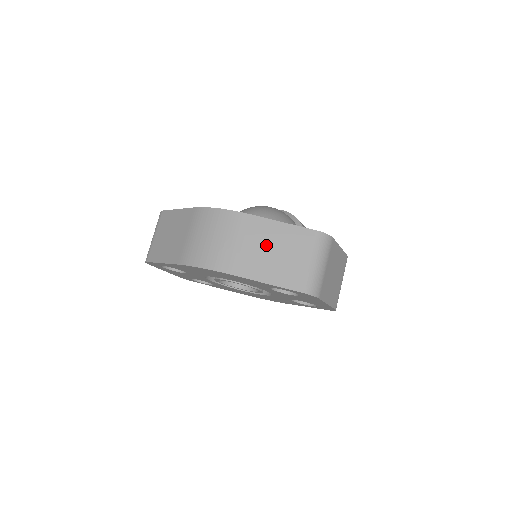
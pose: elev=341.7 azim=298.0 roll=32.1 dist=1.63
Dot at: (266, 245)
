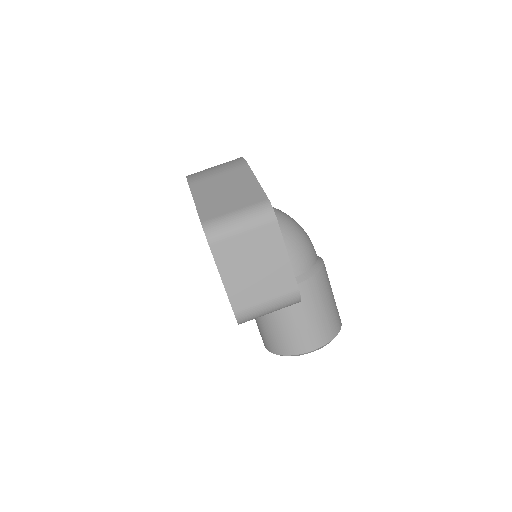
Dot at: (229, 185)
